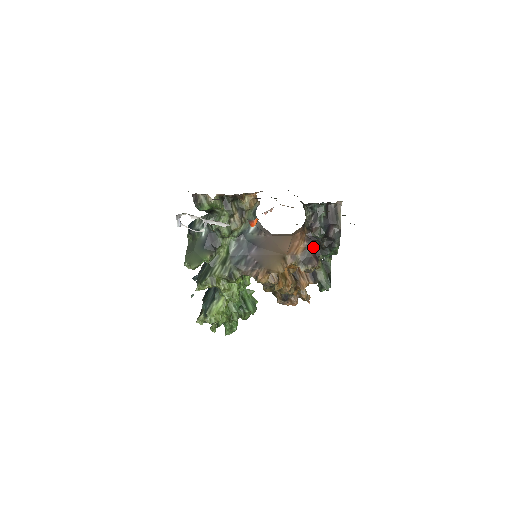
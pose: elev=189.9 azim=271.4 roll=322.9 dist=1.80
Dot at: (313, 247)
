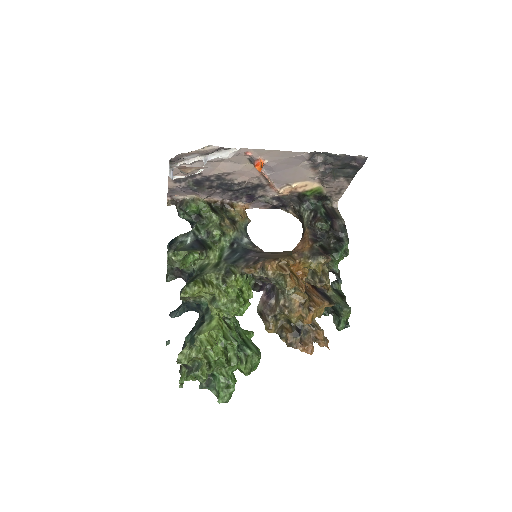
Dot at: (320, 248)
